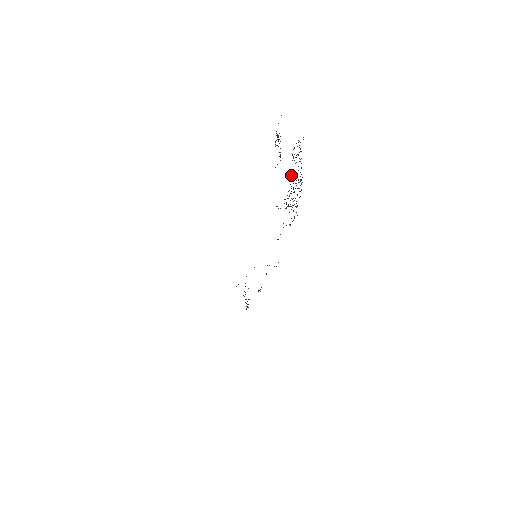
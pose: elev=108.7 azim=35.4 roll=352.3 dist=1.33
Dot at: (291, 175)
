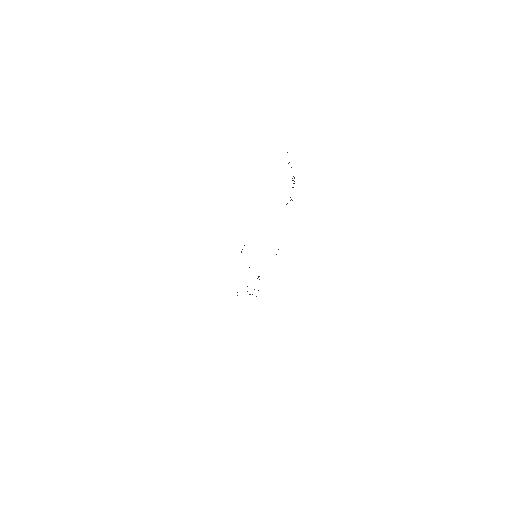
Dot at: (292, 178)
